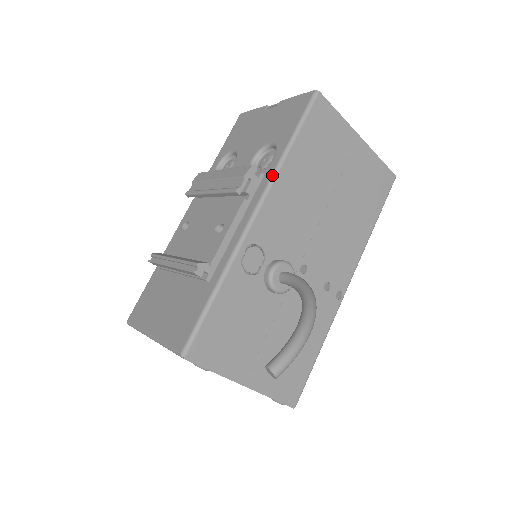
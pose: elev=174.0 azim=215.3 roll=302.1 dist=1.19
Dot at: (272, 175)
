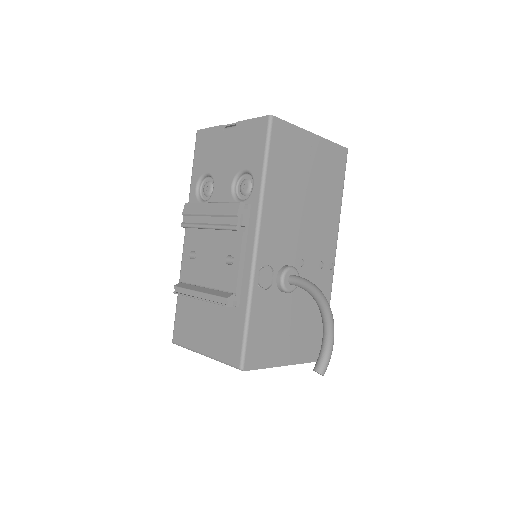
Dot at: (259, 205)
